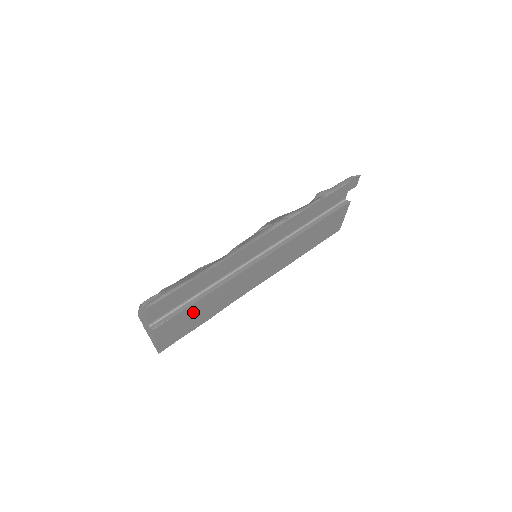
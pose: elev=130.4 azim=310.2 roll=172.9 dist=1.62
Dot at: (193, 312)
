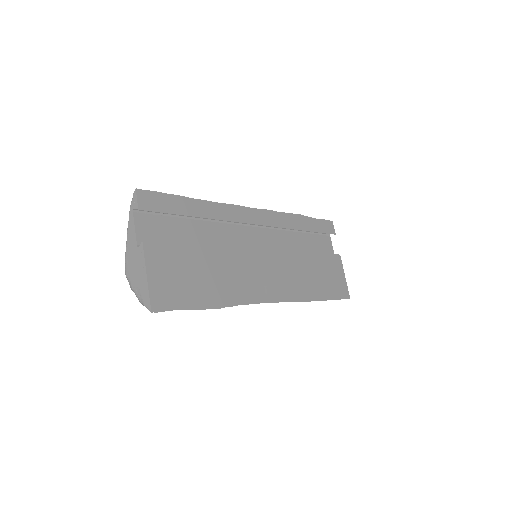
Dot at: (192, 264)
